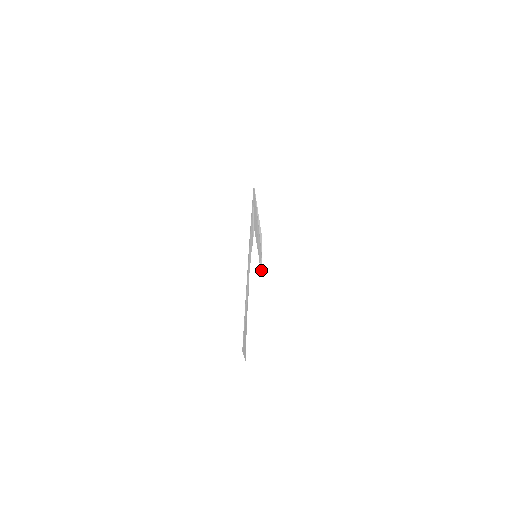
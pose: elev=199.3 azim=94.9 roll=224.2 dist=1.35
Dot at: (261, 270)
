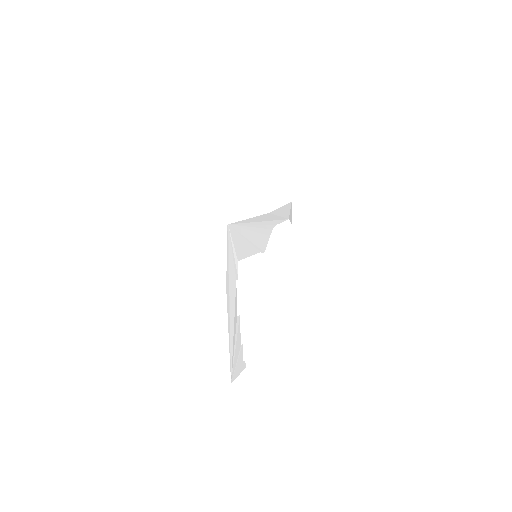
Dot at: (285, 218)
